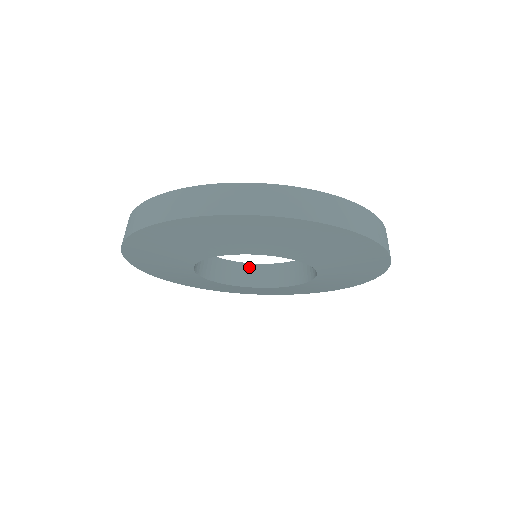
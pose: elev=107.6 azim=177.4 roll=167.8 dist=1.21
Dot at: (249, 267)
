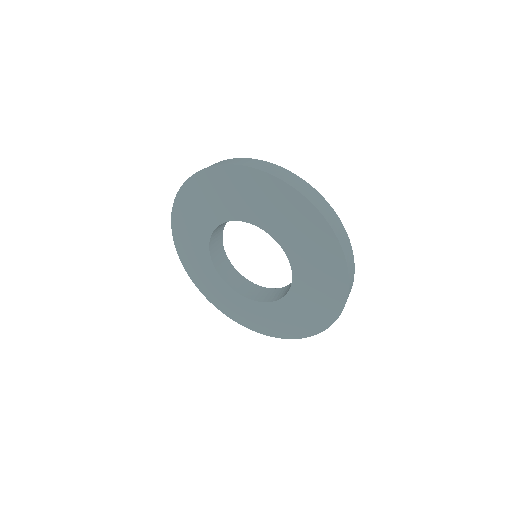
Dot at: (249, 283)
